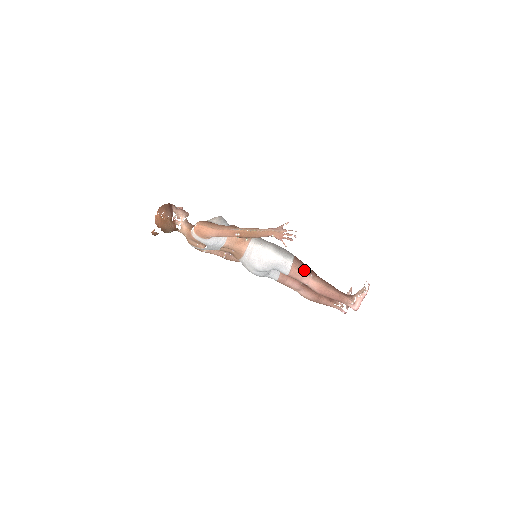
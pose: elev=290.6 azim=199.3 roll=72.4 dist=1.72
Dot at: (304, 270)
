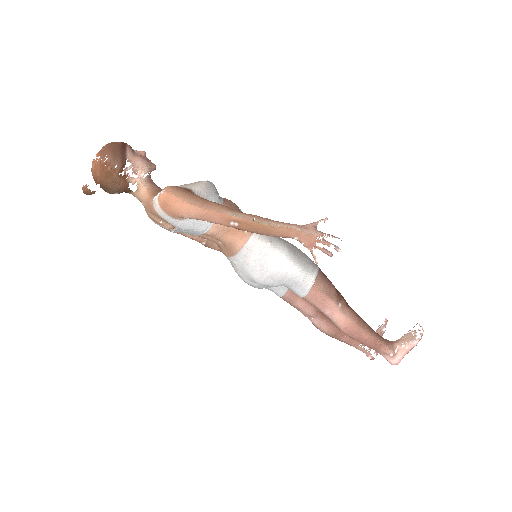
Dot at: (330, 294)
